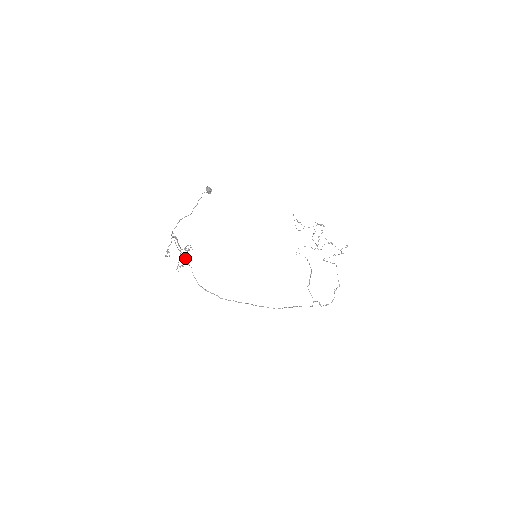
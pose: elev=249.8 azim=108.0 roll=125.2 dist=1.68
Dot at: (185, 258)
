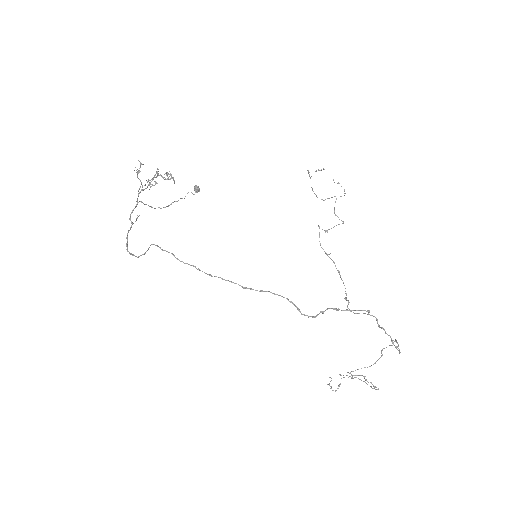
Dot at: (135, 256)
